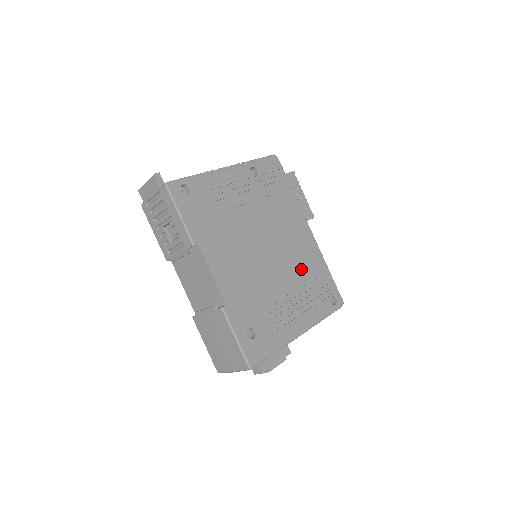
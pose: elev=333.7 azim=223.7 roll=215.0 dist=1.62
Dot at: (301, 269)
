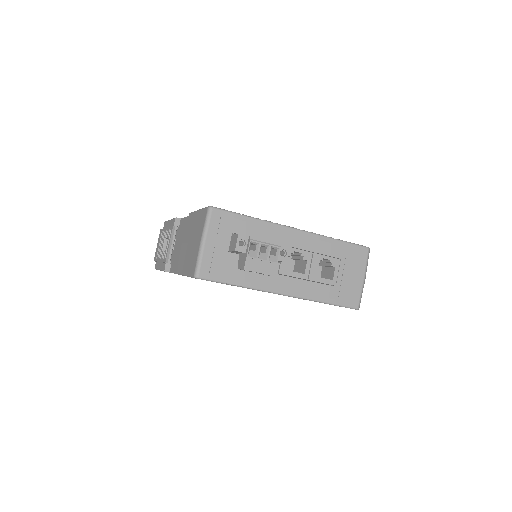
Dot at: occluded
